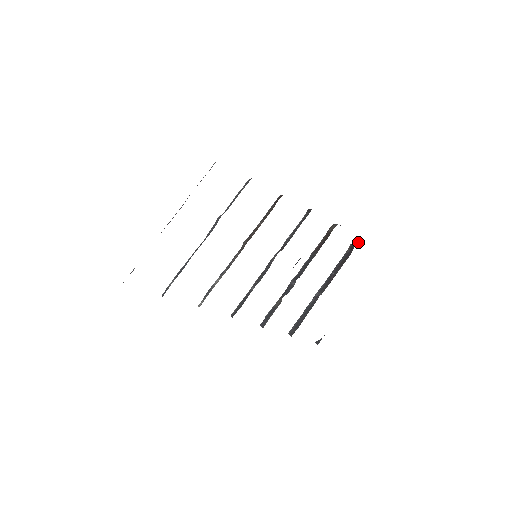
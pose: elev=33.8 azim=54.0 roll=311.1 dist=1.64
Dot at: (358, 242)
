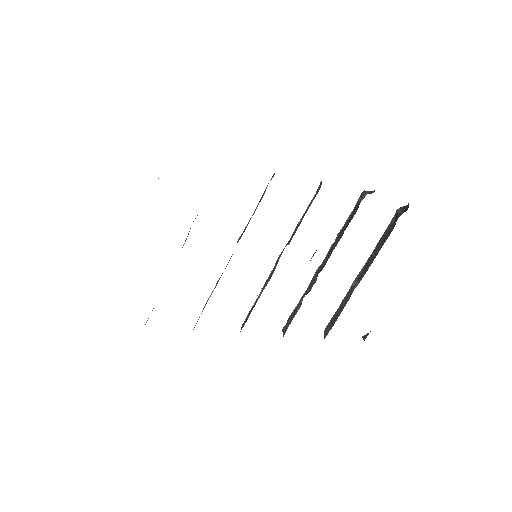
Dot at: (406, 207)
